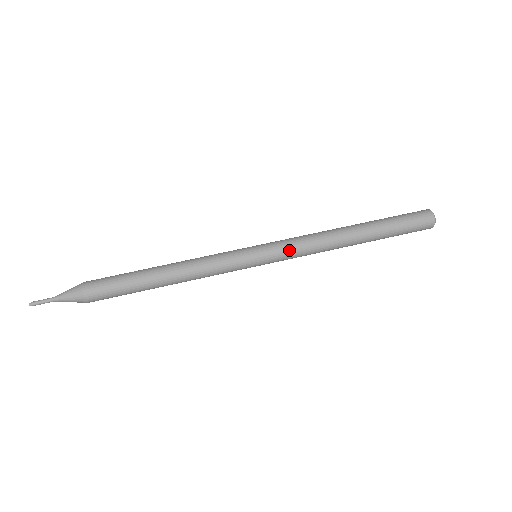
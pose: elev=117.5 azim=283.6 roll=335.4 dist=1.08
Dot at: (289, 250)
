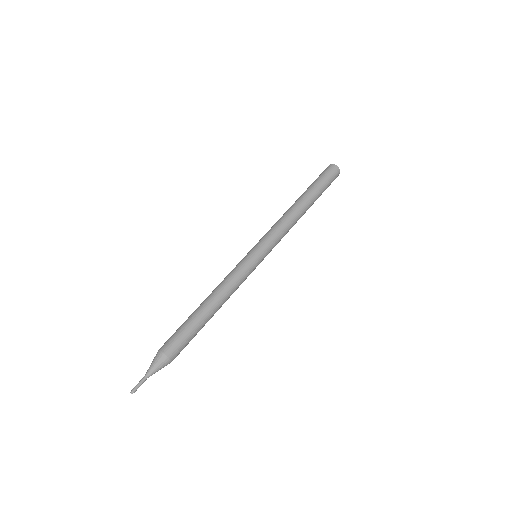
Dot at: (269, 234)
